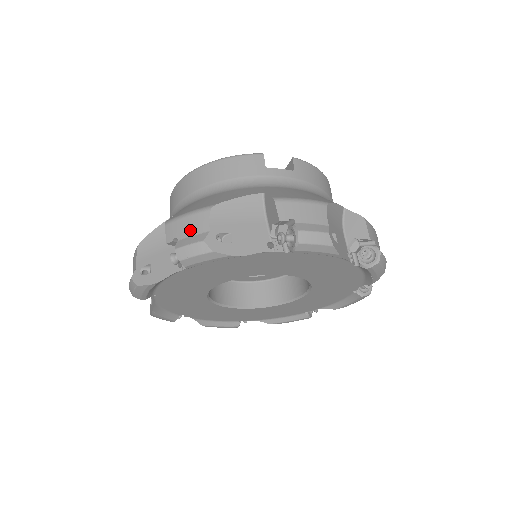
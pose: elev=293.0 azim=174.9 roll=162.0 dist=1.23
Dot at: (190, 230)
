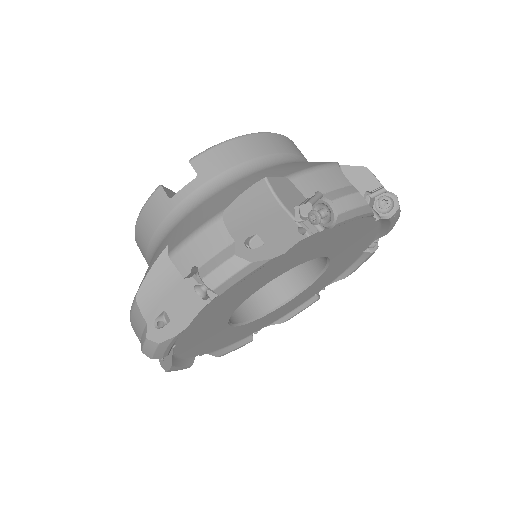
Dot at: (139, 328)
